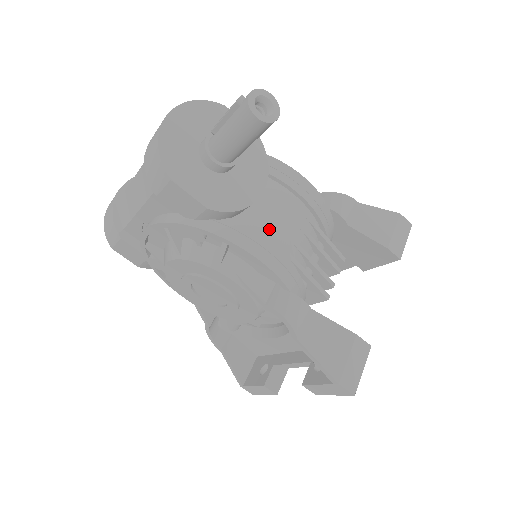
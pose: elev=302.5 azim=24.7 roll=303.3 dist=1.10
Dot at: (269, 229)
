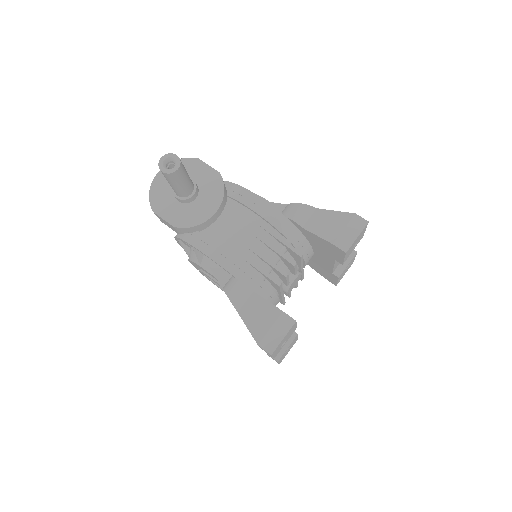
Dot at: (224, 236)
